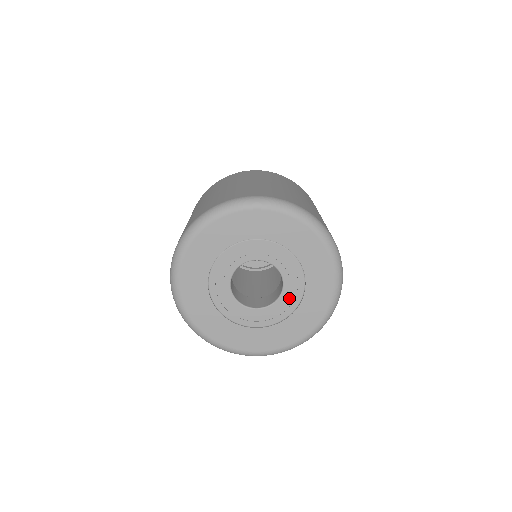
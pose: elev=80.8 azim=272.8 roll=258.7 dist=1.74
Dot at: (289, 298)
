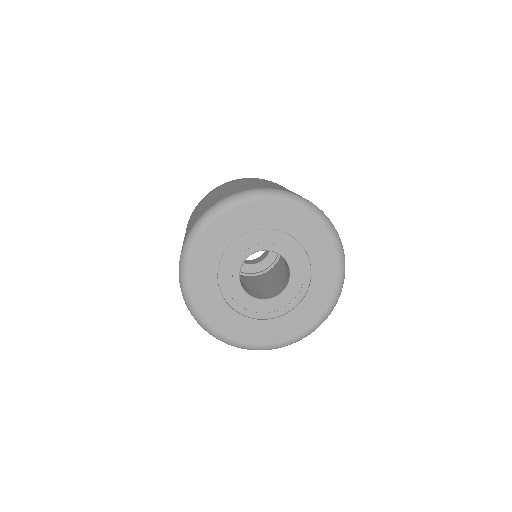
Dot at: (291, 295)
